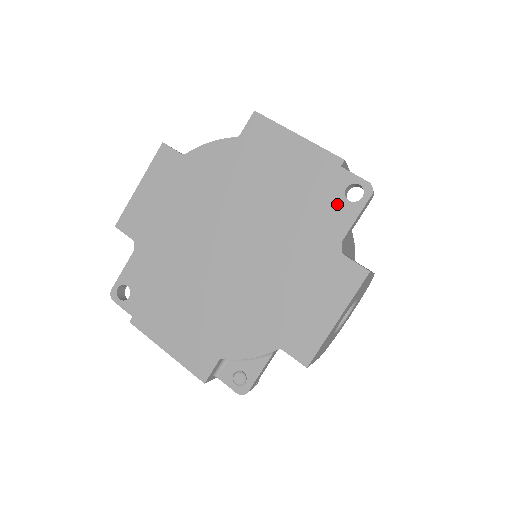
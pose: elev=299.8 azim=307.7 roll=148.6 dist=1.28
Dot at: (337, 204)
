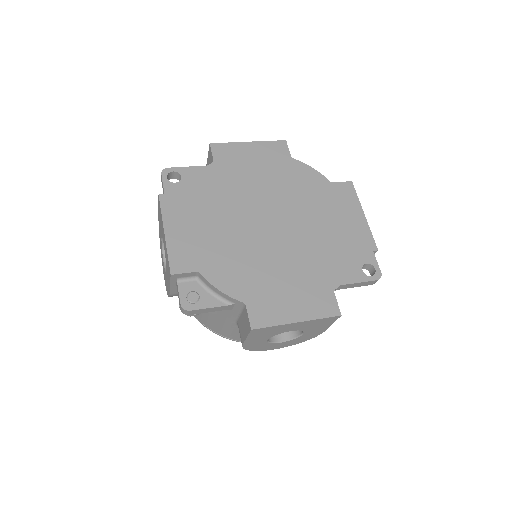
Dot at: (355, 265)
